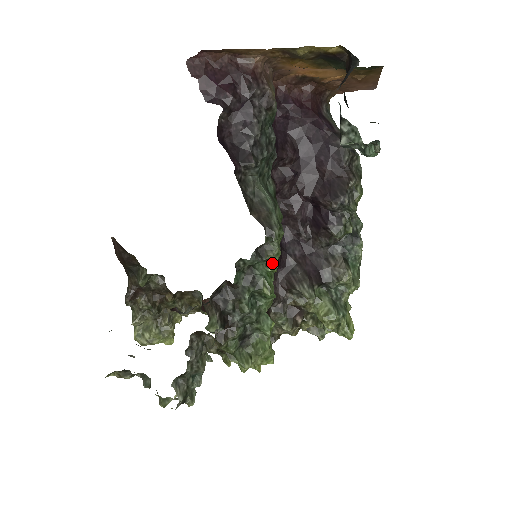
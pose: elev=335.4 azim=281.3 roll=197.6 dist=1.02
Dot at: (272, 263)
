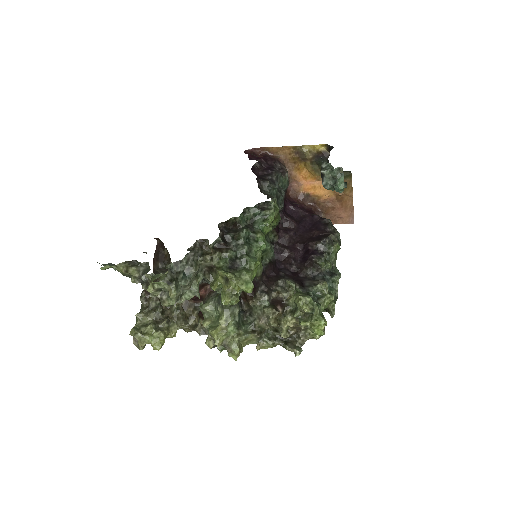
Dot at: (267, 219)
